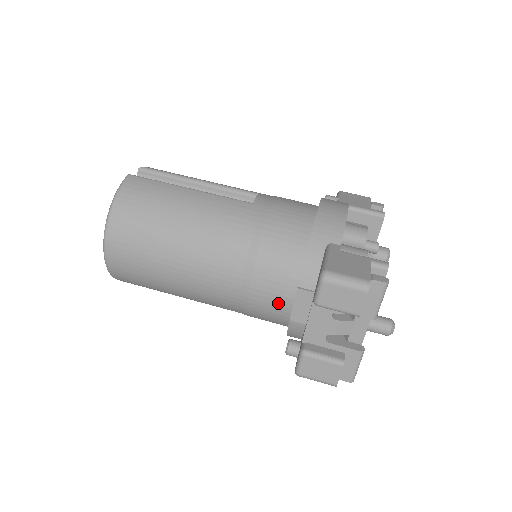
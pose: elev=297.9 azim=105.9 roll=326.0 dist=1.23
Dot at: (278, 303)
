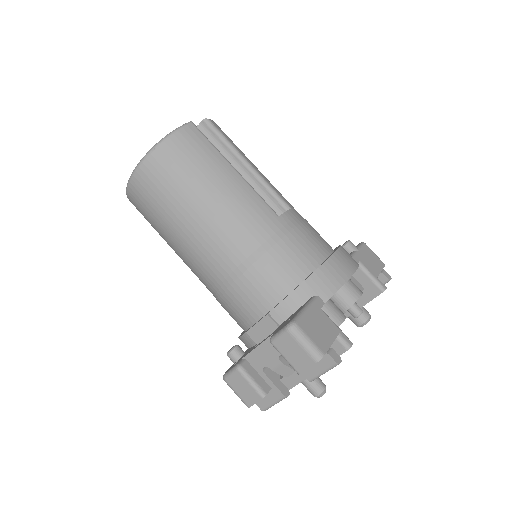
Dot at: (246, 312)
